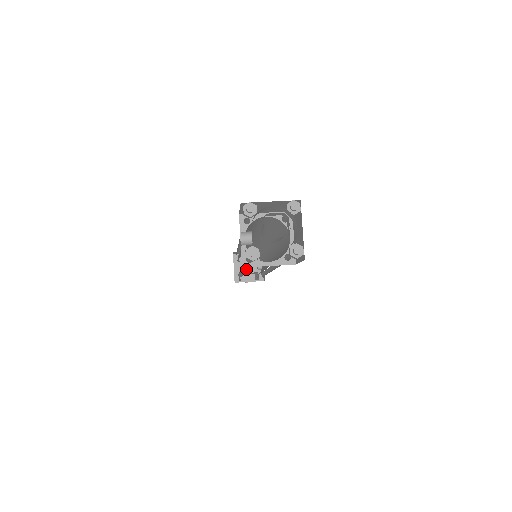
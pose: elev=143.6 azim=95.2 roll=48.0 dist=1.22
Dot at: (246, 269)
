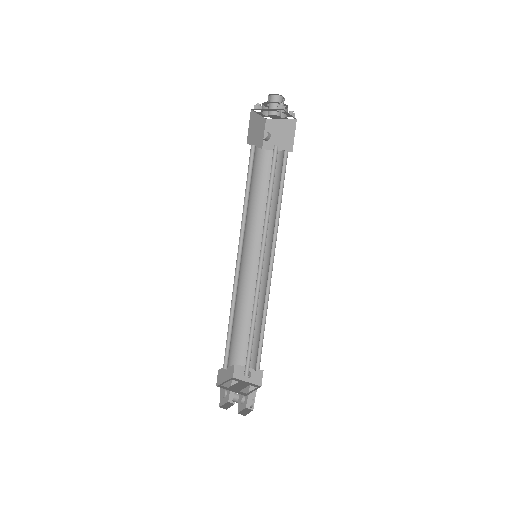
Dot at: (266, 233)
